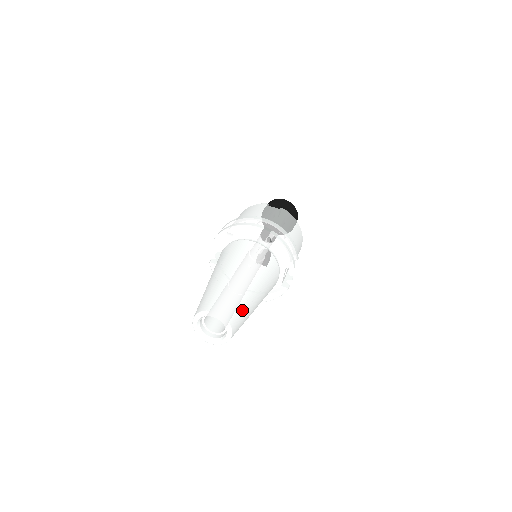
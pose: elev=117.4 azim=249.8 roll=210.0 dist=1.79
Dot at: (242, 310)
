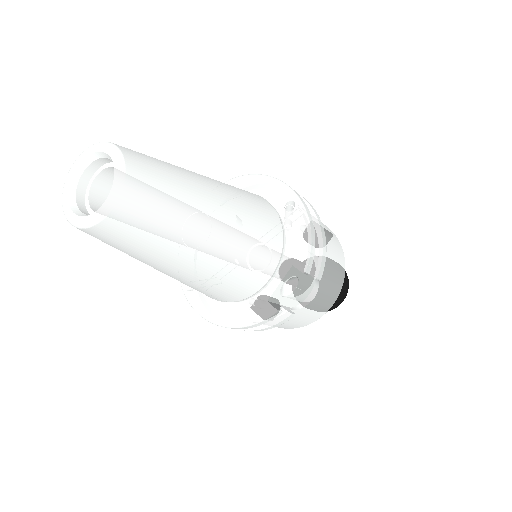
Dot at: (169, 200)
